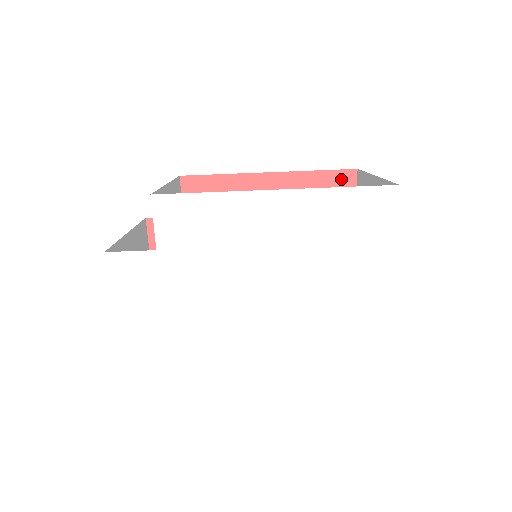
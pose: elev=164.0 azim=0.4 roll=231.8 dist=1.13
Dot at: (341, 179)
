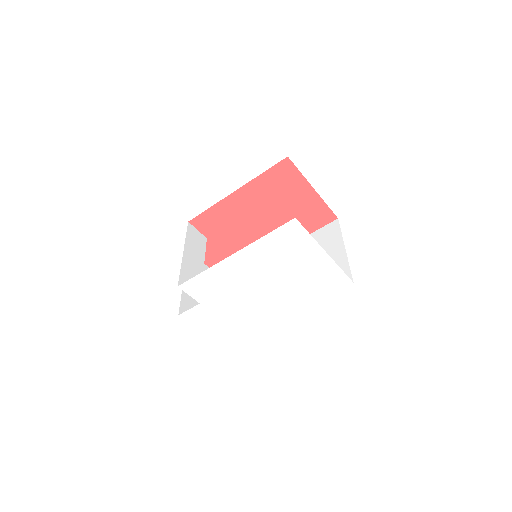
Dot at: (282, 168)
